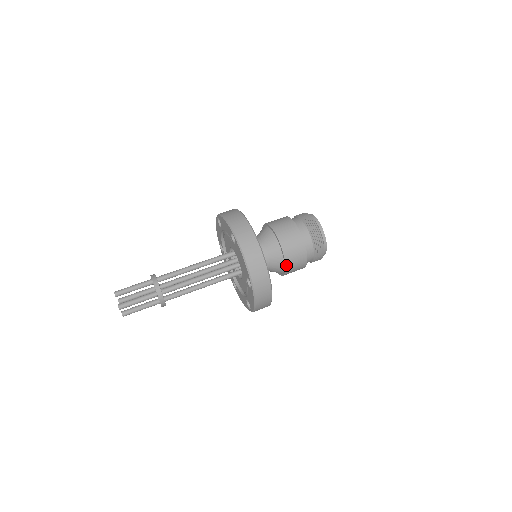
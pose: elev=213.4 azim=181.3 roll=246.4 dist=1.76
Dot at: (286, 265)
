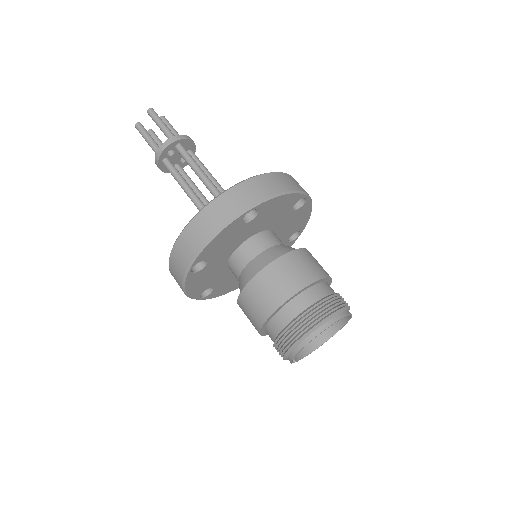
Dot at: (268, 266)
